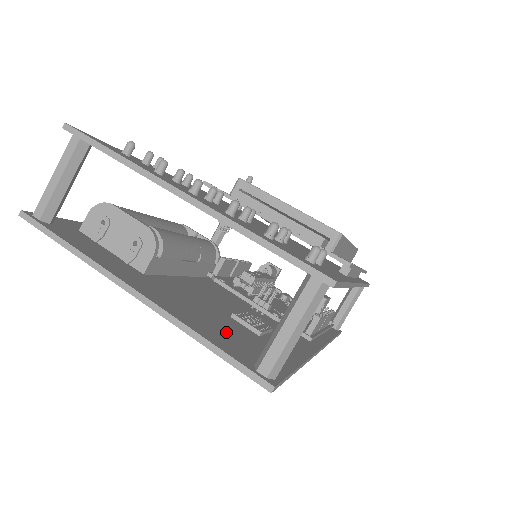
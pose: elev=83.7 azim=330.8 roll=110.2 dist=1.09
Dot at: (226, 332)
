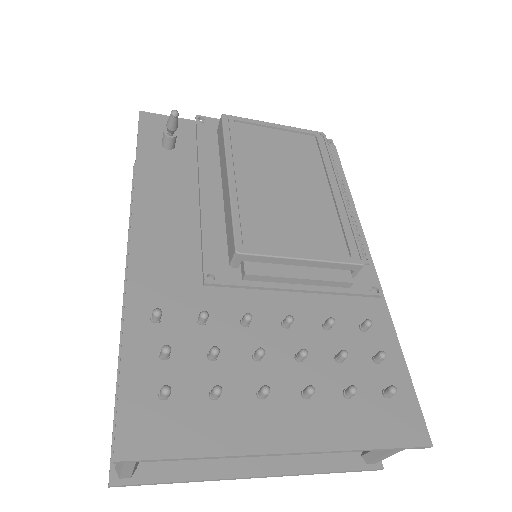
Dot at: occluded
